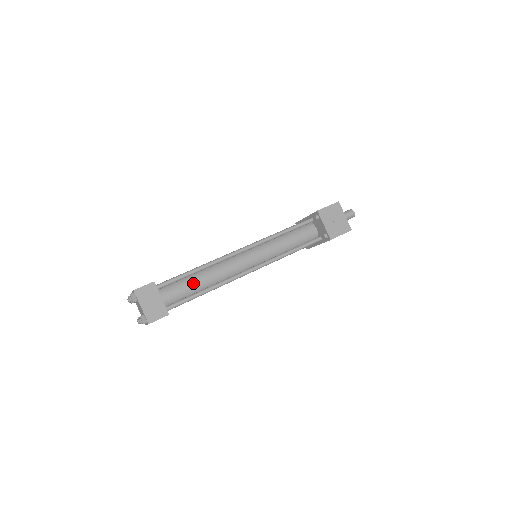
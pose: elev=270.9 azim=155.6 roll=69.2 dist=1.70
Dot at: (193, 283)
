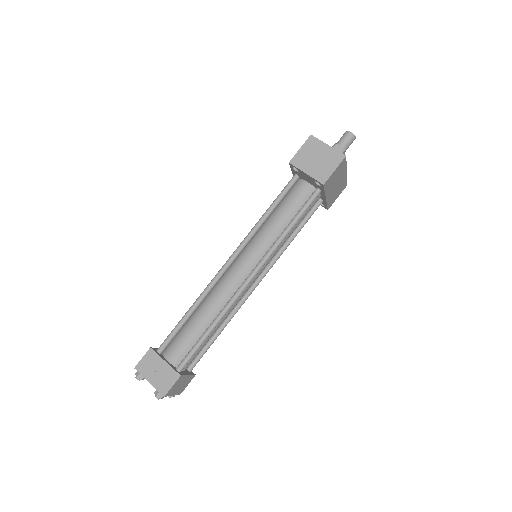
Dot at: (194, 327)
